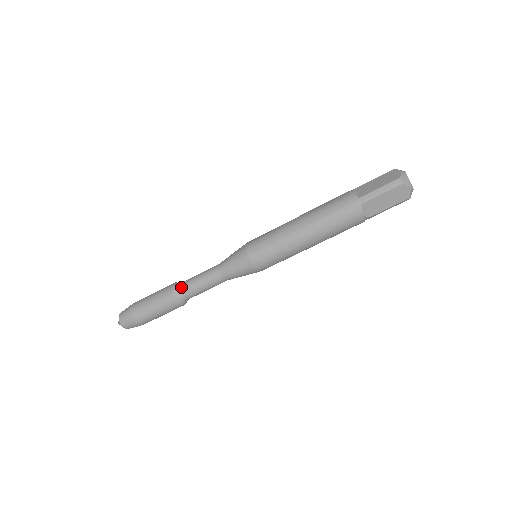
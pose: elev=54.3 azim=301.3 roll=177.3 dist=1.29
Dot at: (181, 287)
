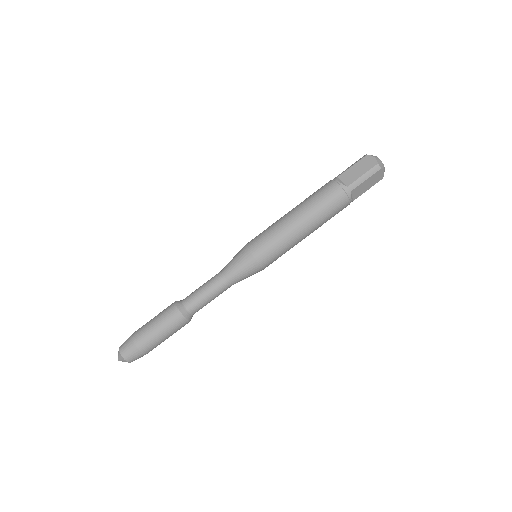
Dot at: (185, 298)
